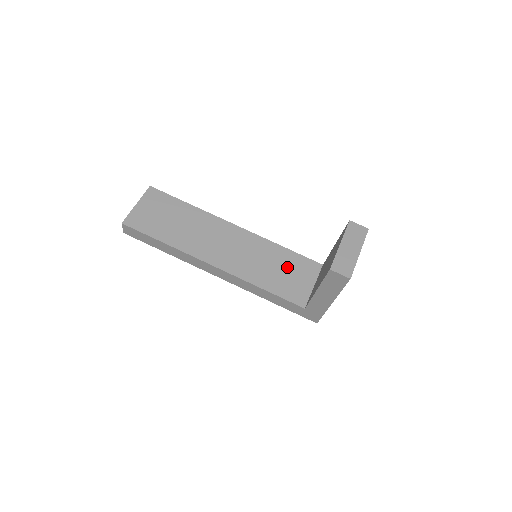
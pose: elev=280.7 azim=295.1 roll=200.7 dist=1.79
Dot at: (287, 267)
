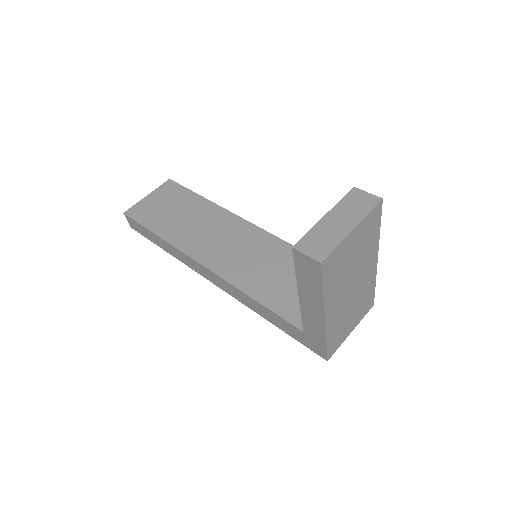
Dot at: occluded
